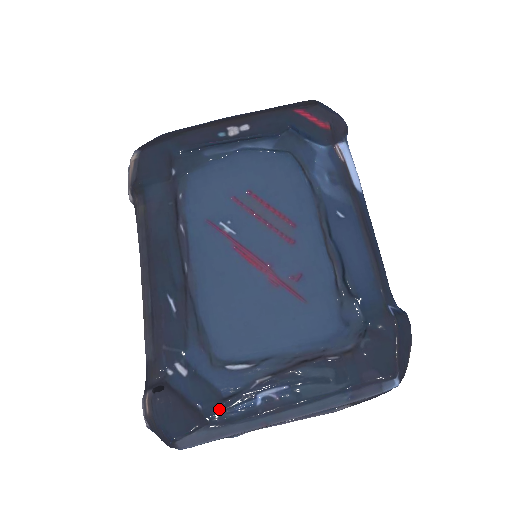
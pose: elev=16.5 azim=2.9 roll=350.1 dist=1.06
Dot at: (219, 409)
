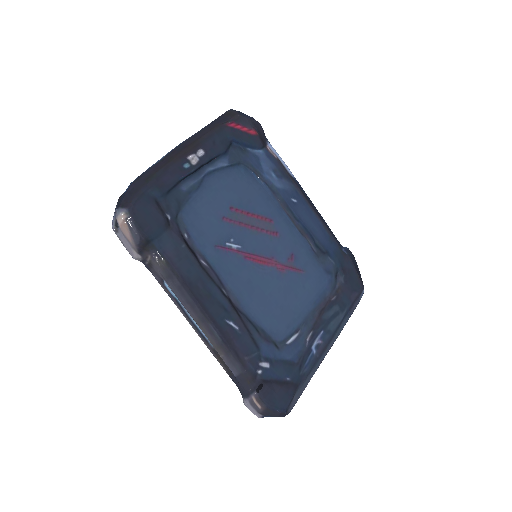
Dot at: (298, 372)
